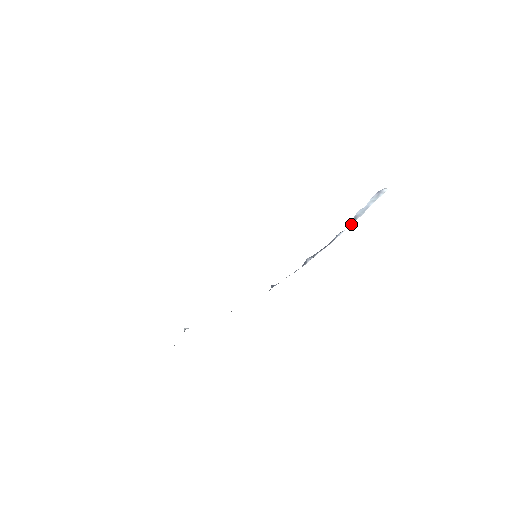
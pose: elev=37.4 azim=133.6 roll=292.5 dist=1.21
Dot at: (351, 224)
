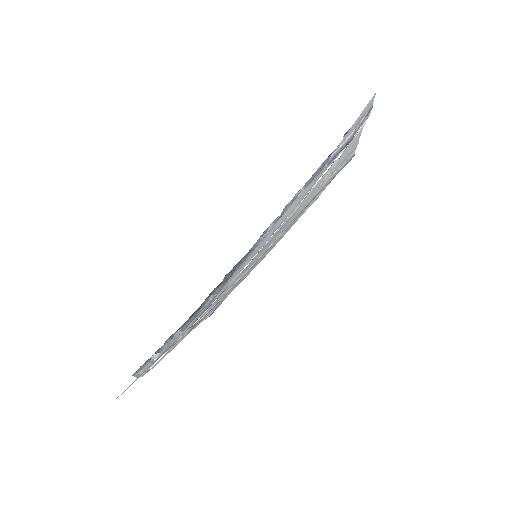
Dot at: occluded
